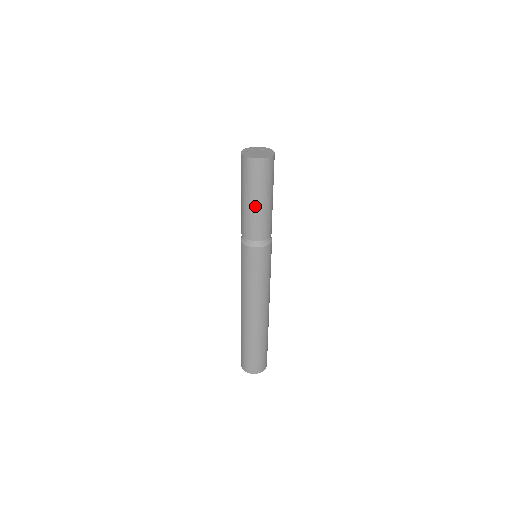
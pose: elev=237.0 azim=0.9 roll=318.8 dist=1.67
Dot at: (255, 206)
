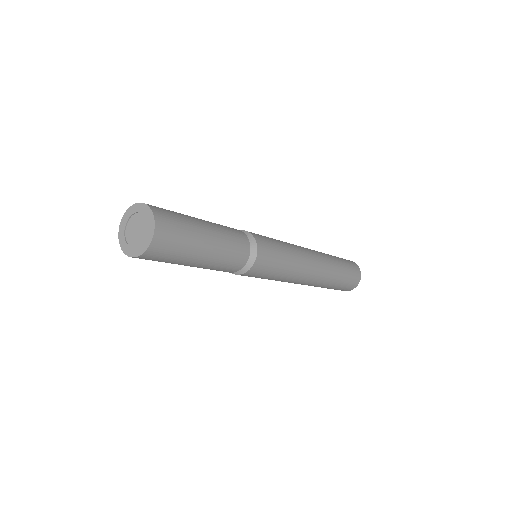
Dot at: (196, 266)
